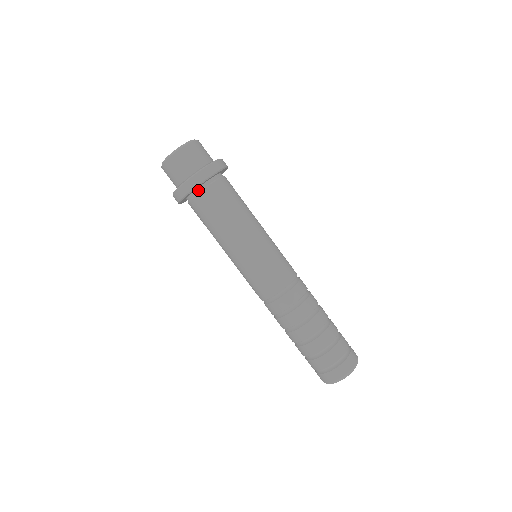
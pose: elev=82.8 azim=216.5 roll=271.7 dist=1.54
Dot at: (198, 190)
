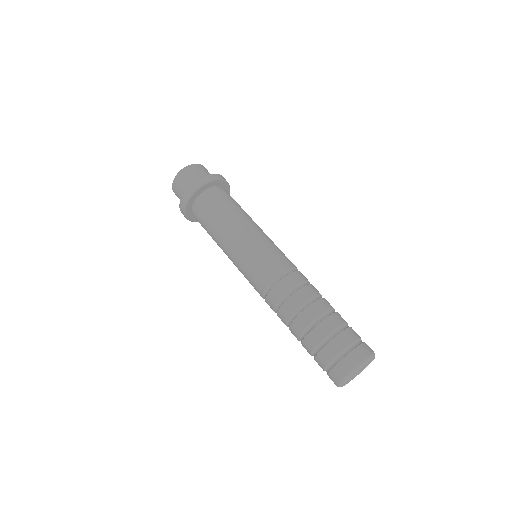
Dot at: (196, 201)
